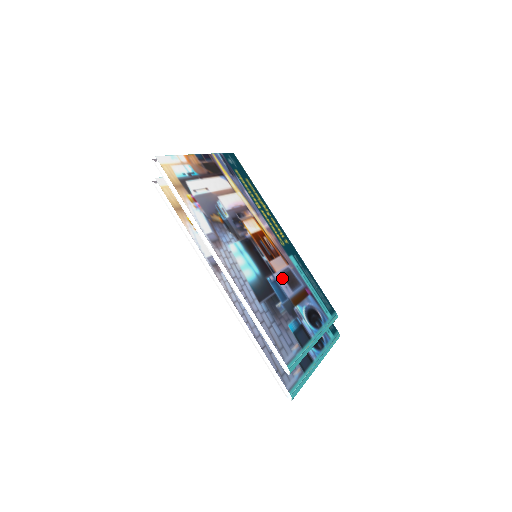
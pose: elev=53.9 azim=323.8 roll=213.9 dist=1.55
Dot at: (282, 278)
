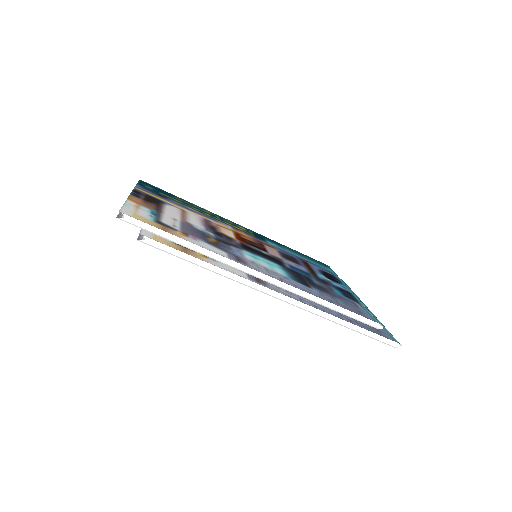
Dot at: (288, 261)
